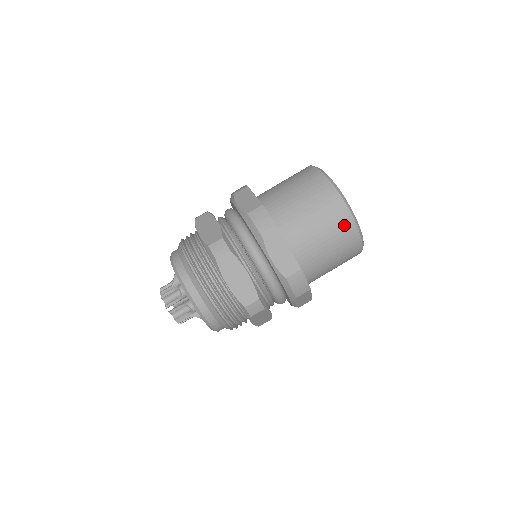
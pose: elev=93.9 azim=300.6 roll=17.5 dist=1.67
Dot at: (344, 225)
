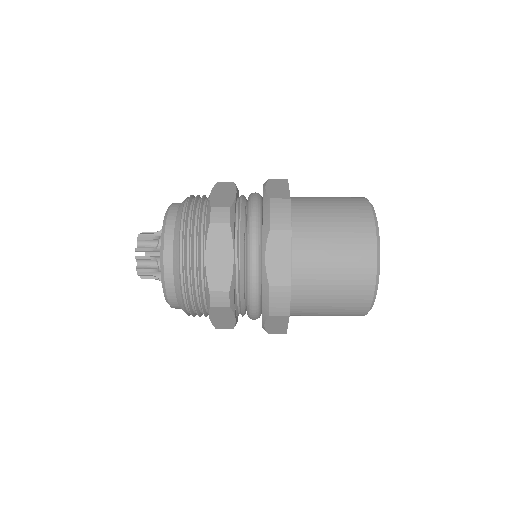
Dot at: (363, 269)
